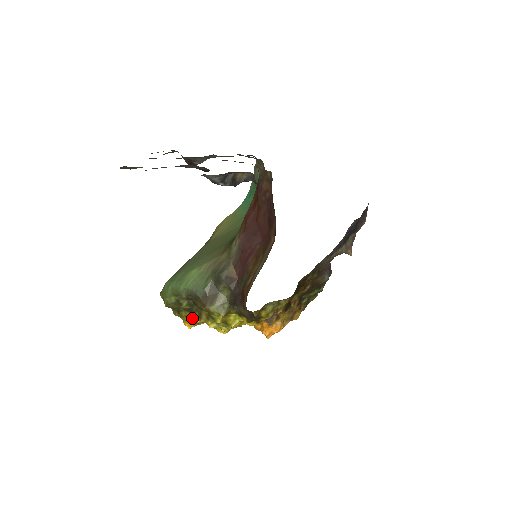
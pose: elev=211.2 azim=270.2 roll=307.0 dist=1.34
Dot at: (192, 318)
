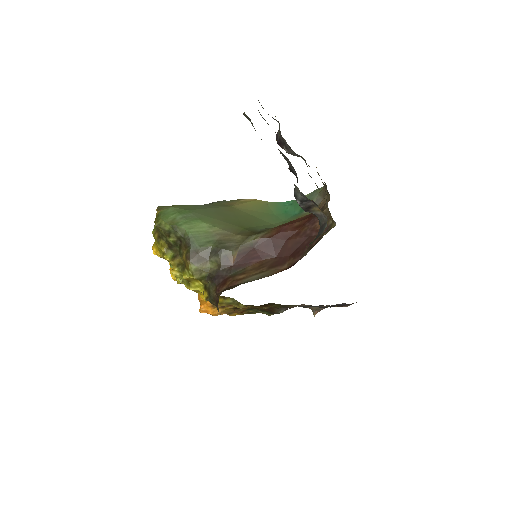
Dot at: (166, 252)
